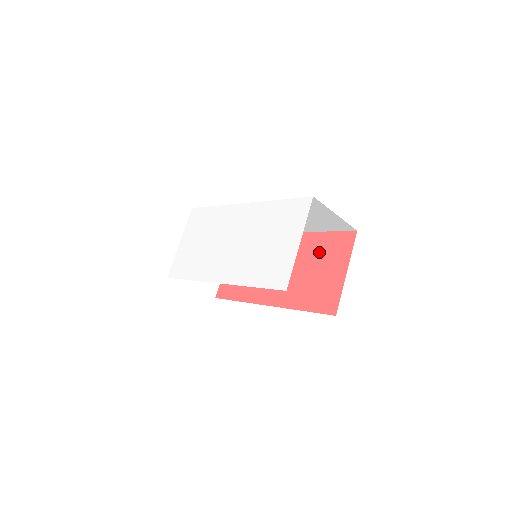
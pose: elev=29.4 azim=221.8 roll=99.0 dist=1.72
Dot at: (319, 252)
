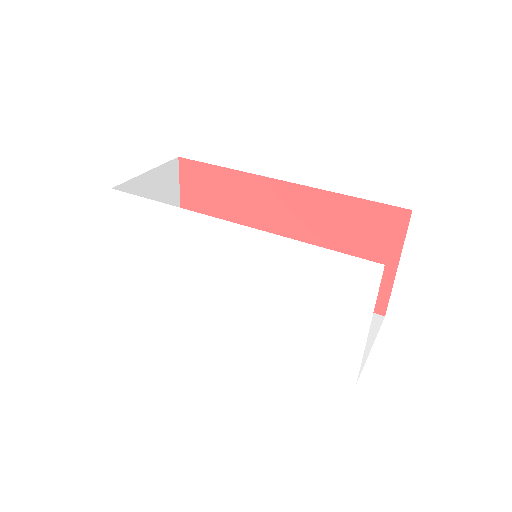
Dot at: (346, 227)
